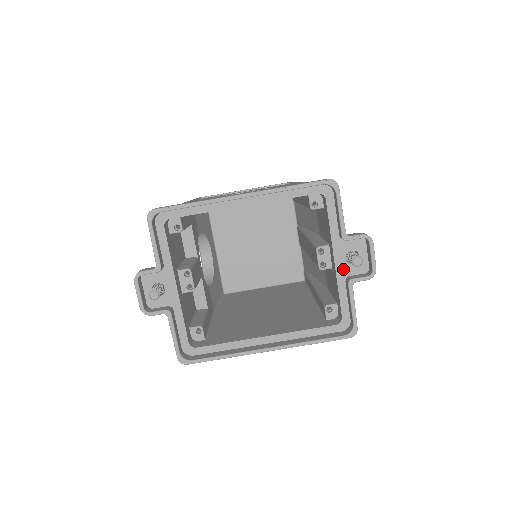
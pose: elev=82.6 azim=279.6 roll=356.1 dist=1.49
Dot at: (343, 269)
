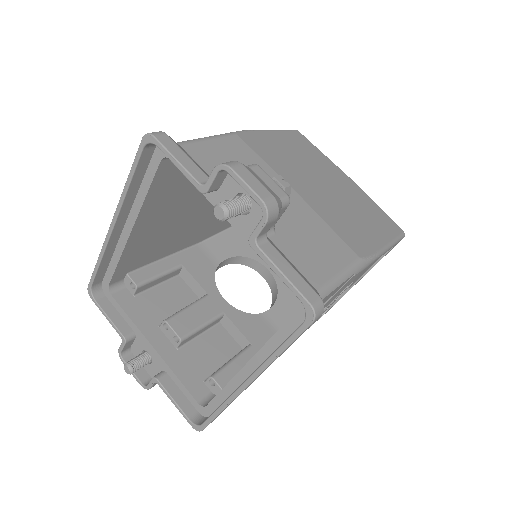
Dot at: (247, 228)
